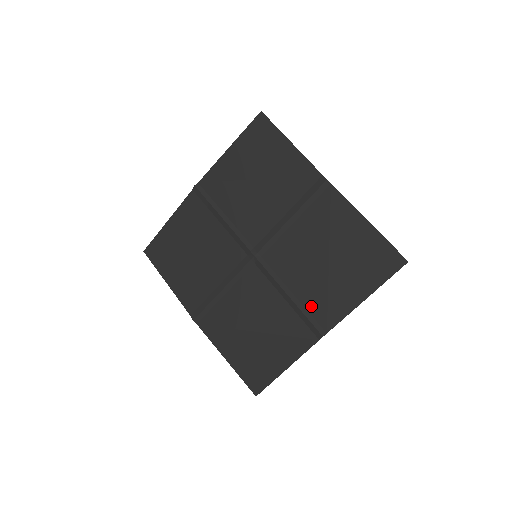
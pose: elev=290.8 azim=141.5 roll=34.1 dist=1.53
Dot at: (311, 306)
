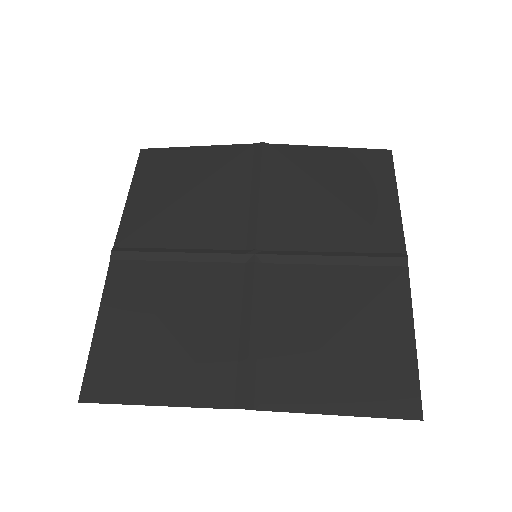
Dot at: (363, 245)
